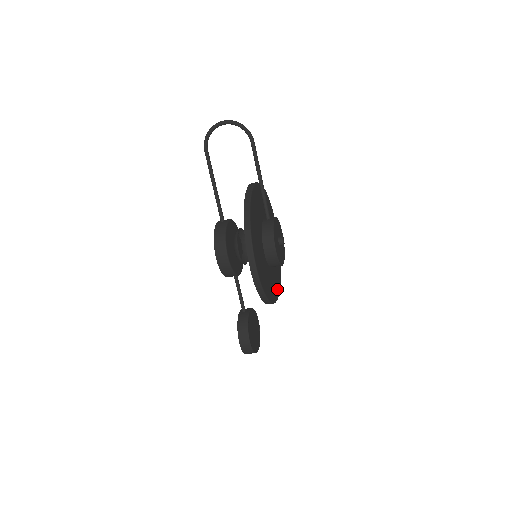
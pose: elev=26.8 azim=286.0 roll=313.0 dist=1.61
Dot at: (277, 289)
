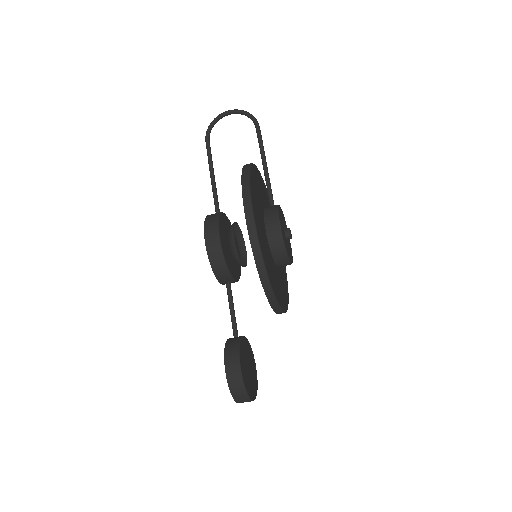
Dot at: (282, 302)
